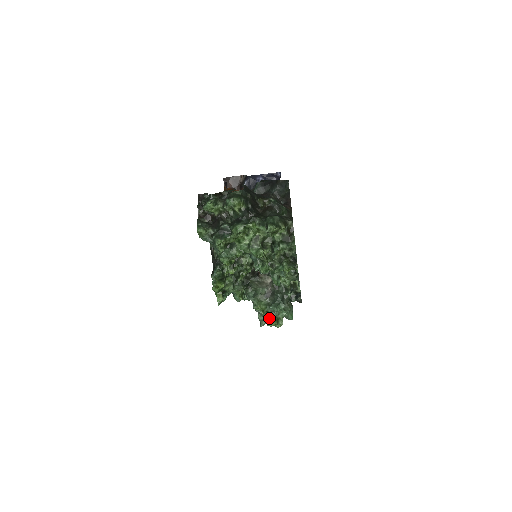
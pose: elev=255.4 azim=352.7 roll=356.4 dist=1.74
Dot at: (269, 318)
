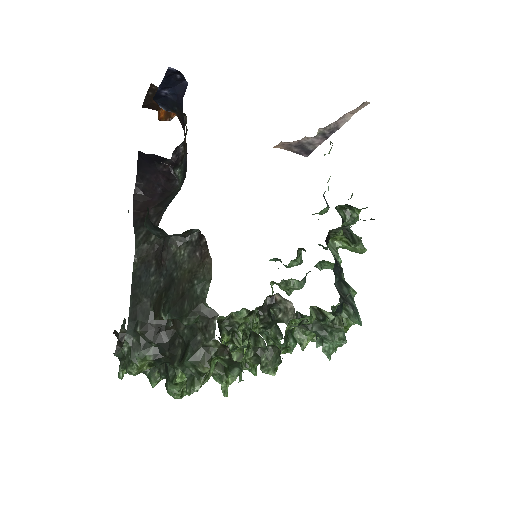
Dot at: occluded
